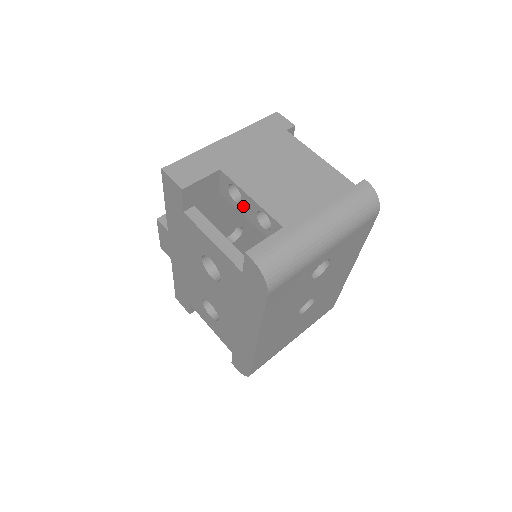
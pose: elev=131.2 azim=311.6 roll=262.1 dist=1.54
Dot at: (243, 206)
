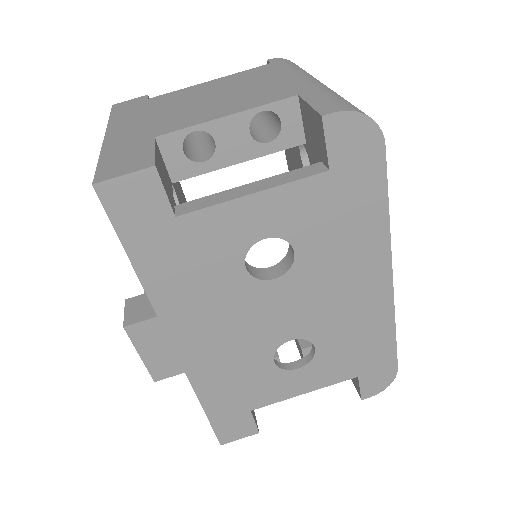
Dot at: (223, 150)
